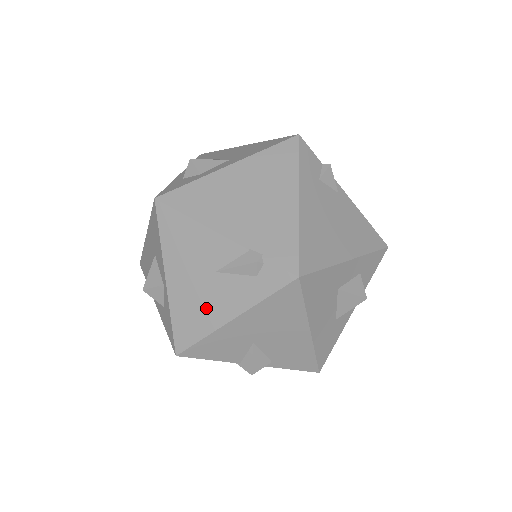
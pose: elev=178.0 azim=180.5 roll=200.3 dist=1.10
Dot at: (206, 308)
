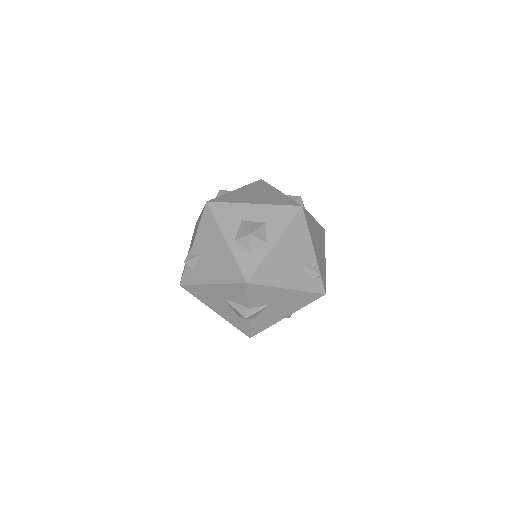
Dot at: (282, 274)
